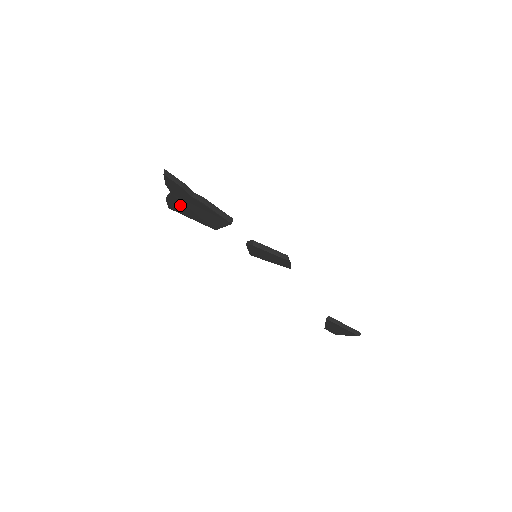
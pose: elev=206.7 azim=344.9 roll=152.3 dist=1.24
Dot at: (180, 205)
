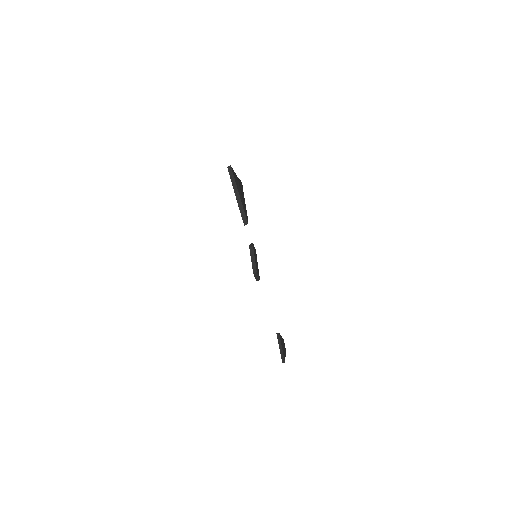
Dot at: occluded
